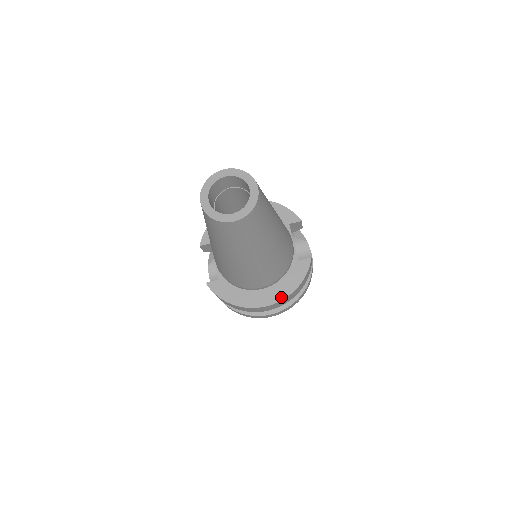
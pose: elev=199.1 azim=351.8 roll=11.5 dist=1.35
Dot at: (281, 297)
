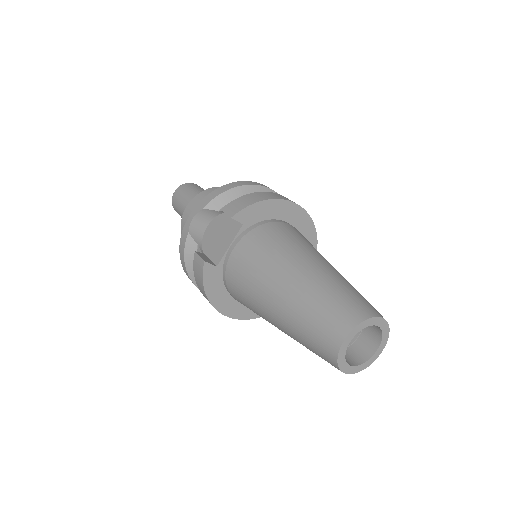
Dot at: (245, 317)
